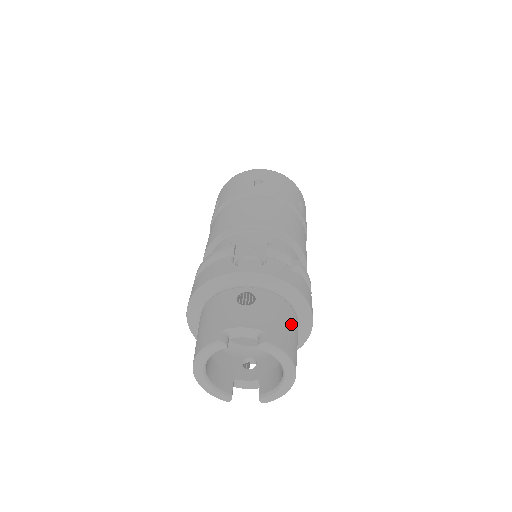
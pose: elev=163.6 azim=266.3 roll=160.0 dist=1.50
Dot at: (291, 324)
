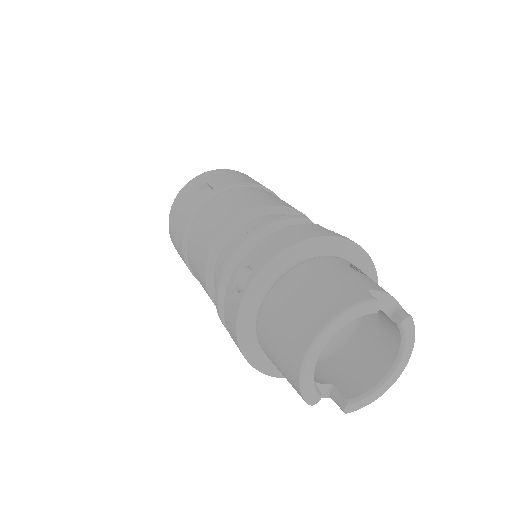
Dot at: occluded
